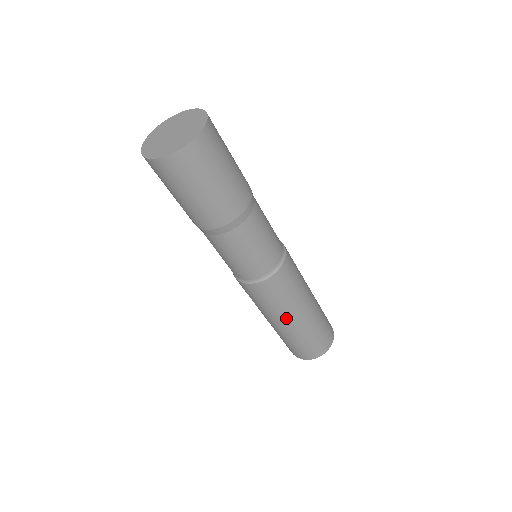
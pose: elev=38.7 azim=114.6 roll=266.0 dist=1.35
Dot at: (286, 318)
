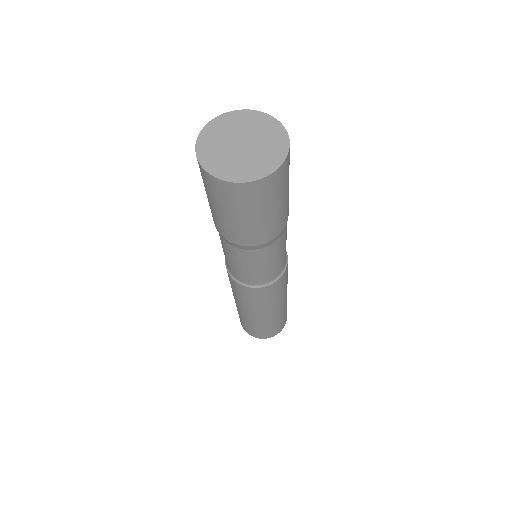
Dot at: (265, 312)
